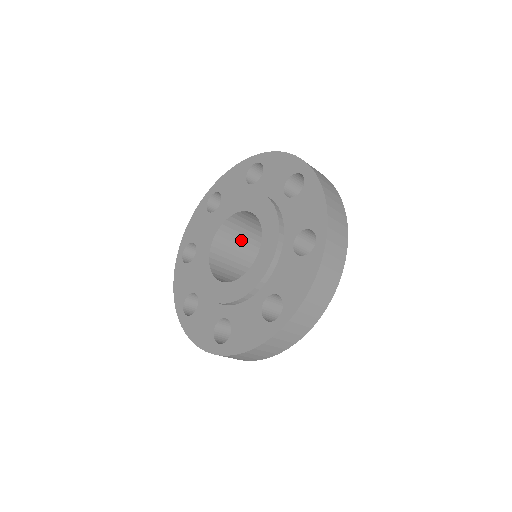
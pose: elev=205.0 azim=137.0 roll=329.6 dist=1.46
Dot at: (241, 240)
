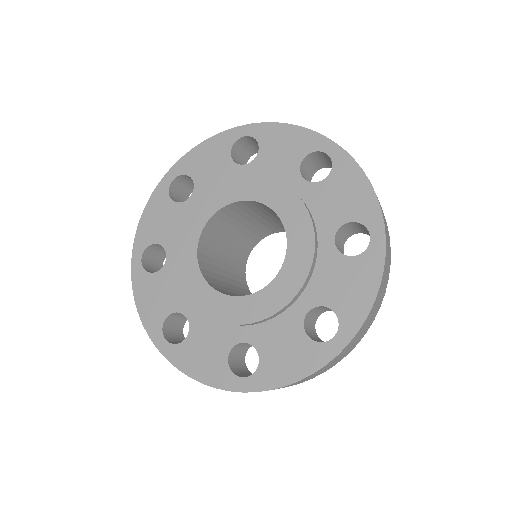
Dot at: (217, 268)
